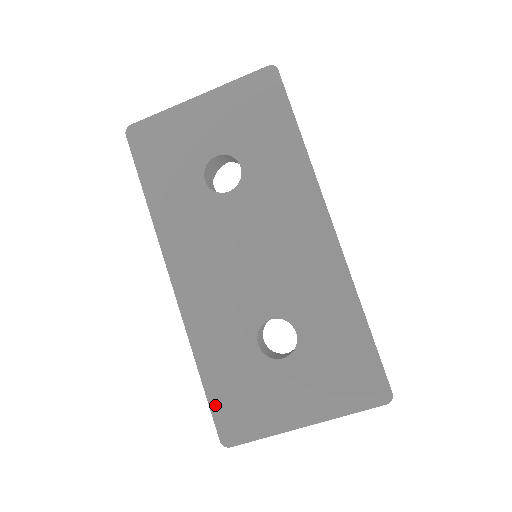
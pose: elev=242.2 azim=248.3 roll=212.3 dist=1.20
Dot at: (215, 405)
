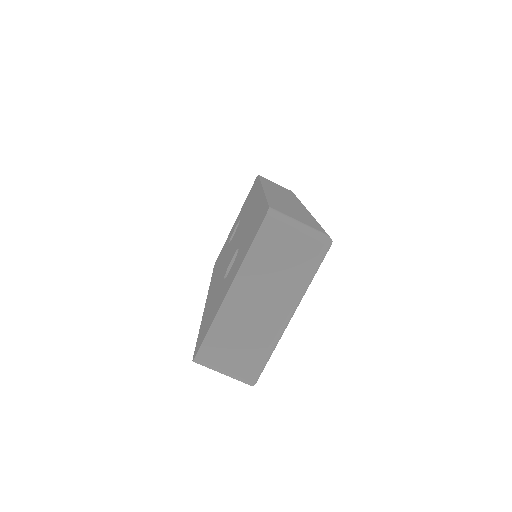
Dot at: (198, 340)
